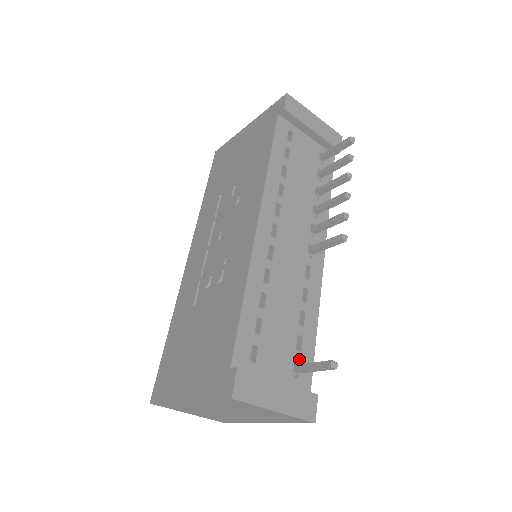
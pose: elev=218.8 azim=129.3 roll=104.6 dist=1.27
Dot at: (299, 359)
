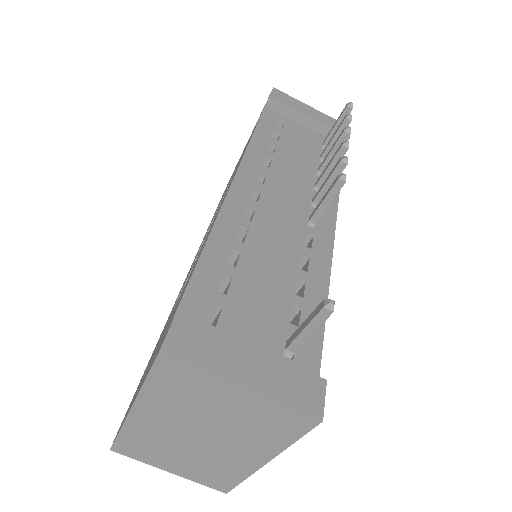
Dot at: occluded
